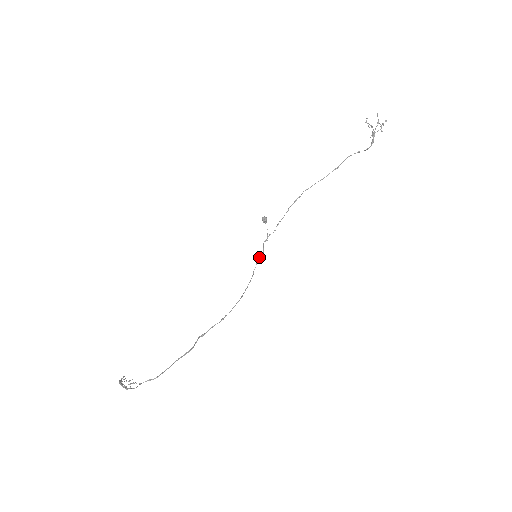
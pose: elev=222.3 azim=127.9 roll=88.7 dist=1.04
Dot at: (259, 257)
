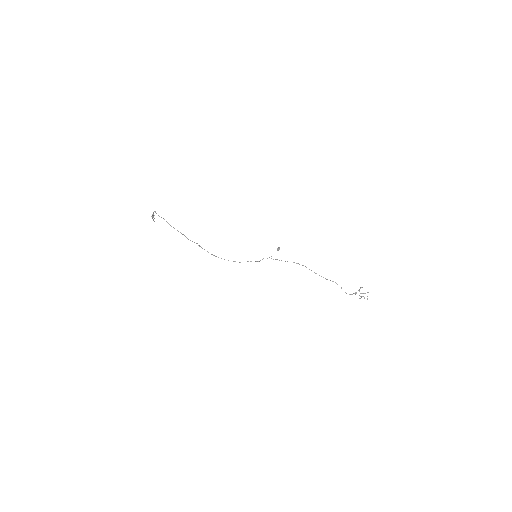
Dot at: (255, 261)
